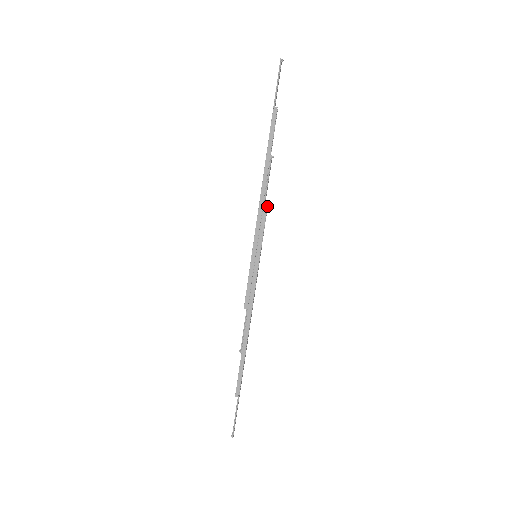
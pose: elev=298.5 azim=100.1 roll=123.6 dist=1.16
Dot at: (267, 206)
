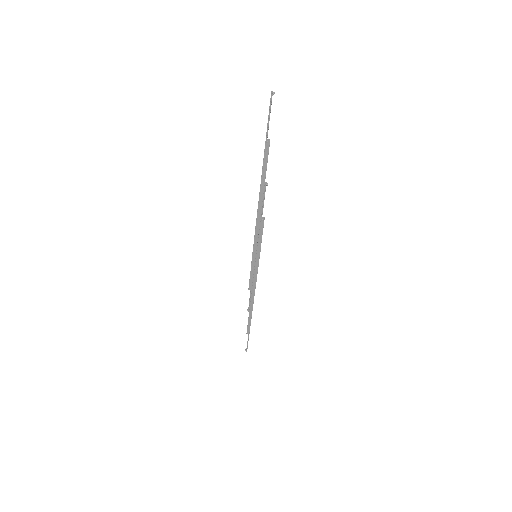
Dot at: occluded
